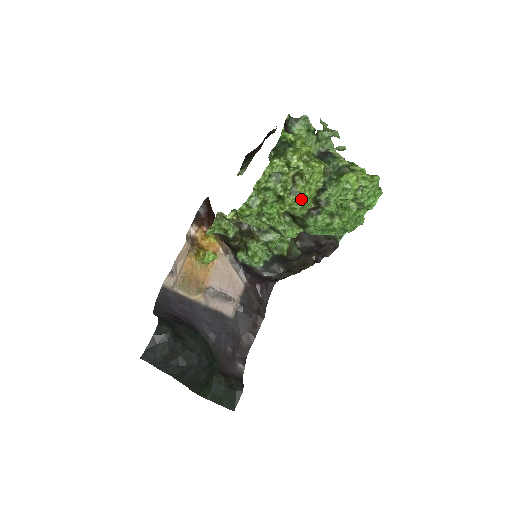
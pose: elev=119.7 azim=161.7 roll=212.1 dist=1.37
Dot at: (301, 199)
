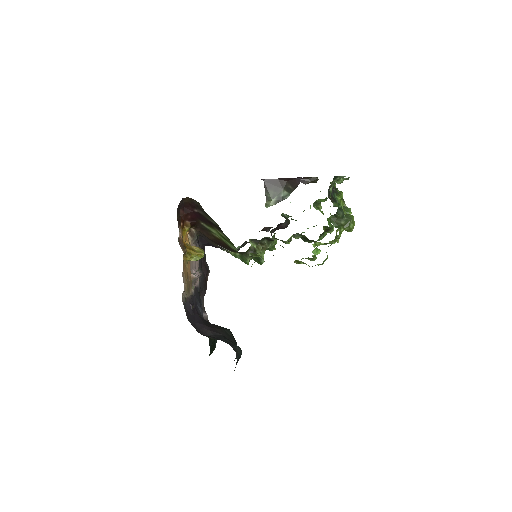
Dot at: occluded
